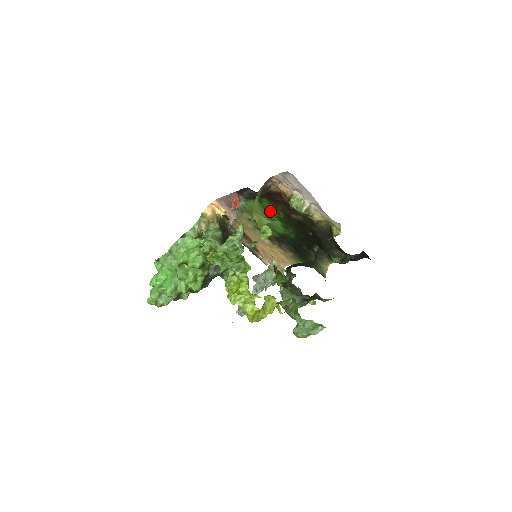
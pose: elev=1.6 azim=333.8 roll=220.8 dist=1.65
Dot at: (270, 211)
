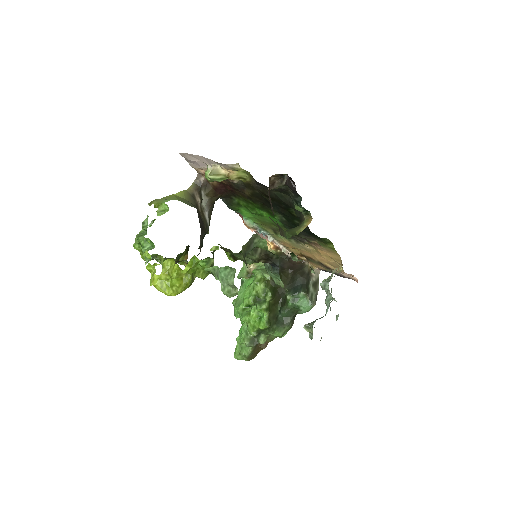
Dot at: (251, 207)
